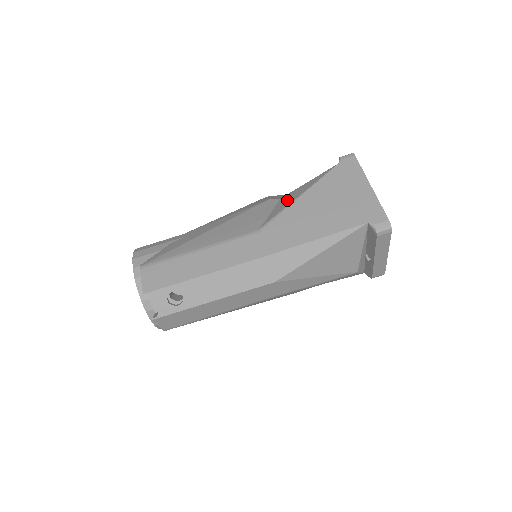
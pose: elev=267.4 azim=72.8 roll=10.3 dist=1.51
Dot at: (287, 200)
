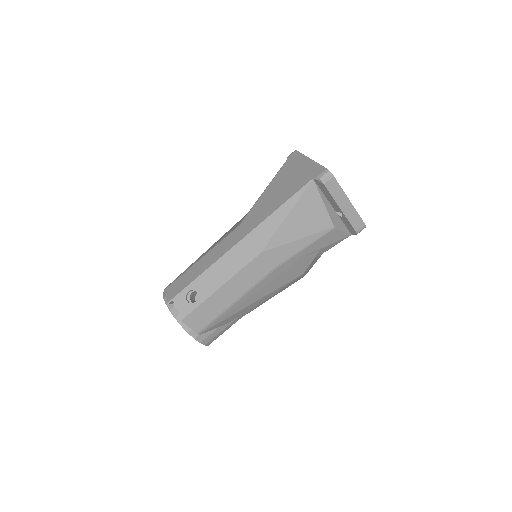
Dot at: occluded
